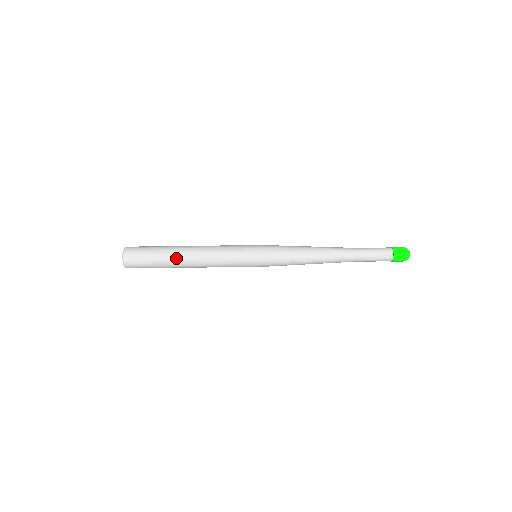
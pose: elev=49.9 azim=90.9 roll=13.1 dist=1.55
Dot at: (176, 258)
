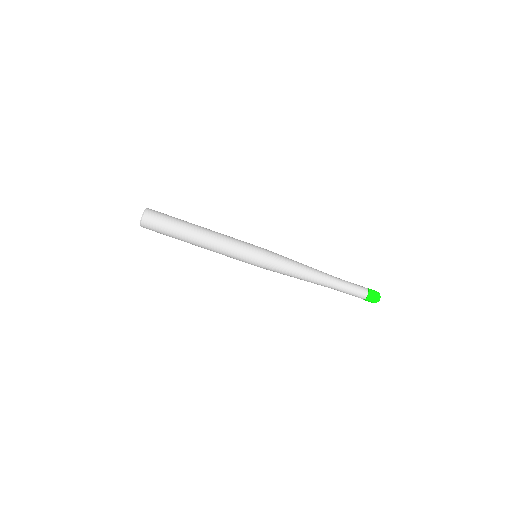
Dot at: (187, 238)
